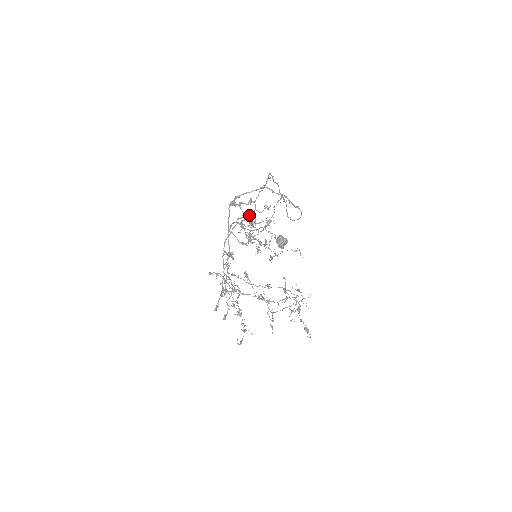
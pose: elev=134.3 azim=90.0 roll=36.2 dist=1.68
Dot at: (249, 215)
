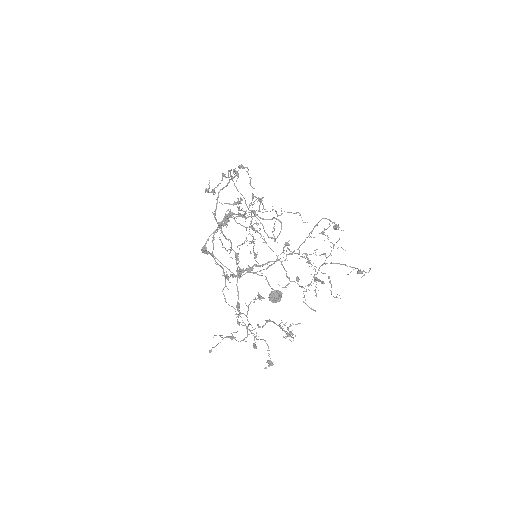
Dot at: (228, 210)
